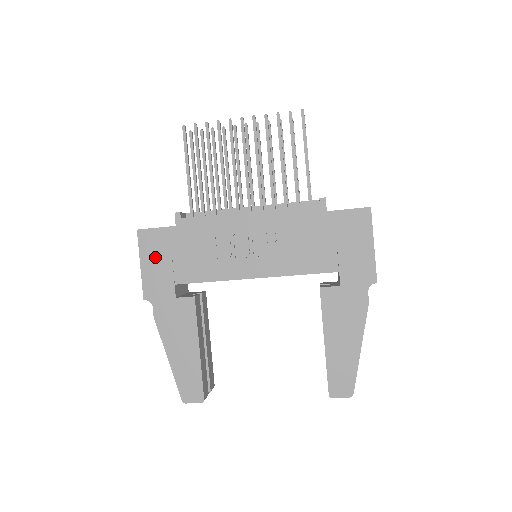
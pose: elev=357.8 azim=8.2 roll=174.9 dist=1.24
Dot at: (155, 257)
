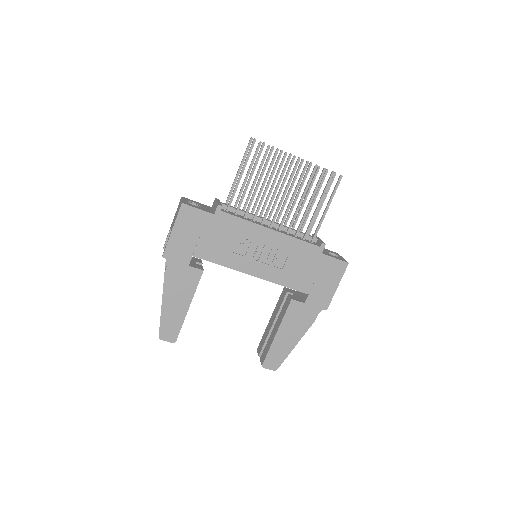
Dot at: (187, 230)
